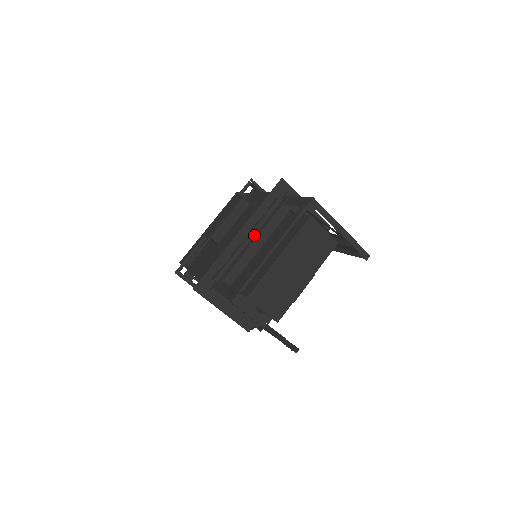
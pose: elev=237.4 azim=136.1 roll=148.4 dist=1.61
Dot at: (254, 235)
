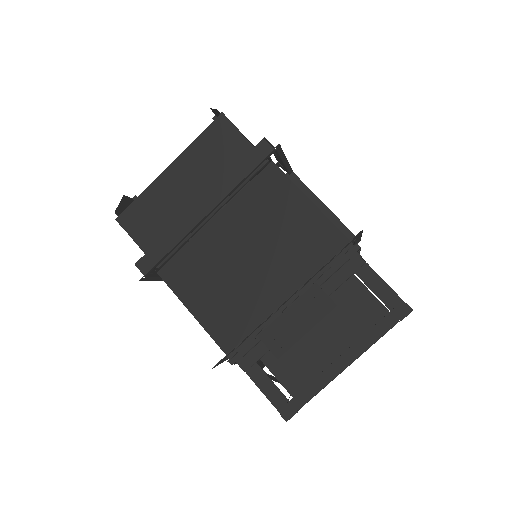
Dot at: occluded
